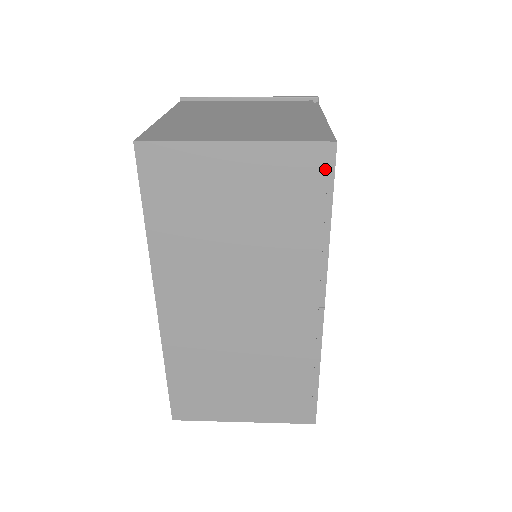
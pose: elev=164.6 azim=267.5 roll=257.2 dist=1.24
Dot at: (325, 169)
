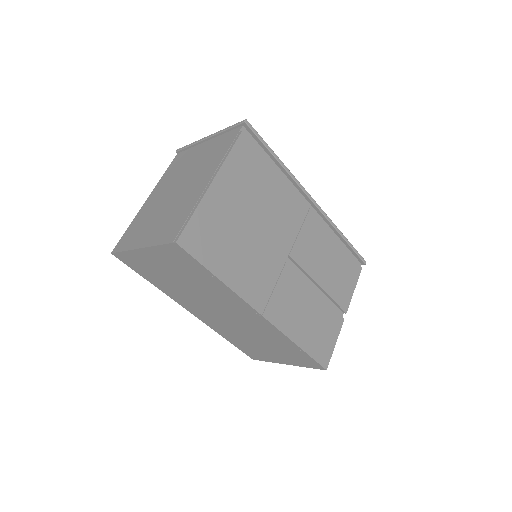
Dot at: (185, 255)
